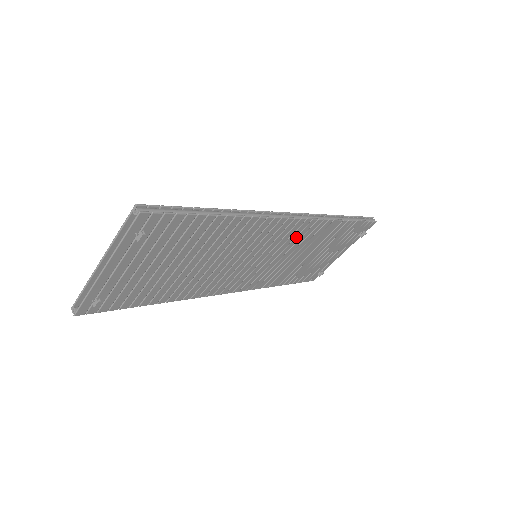
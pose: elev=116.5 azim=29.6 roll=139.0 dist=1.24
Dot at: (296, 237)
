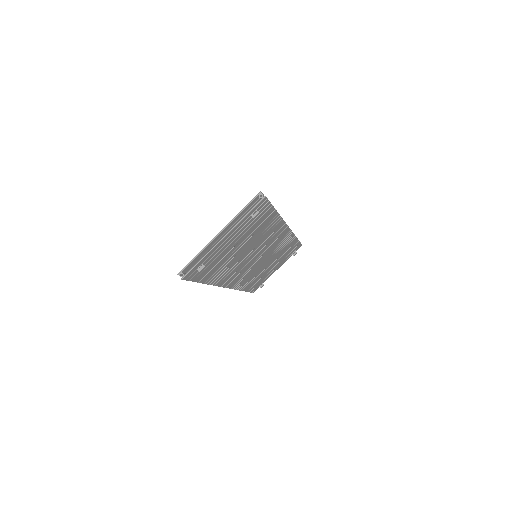
Dot at: (278, 244)
